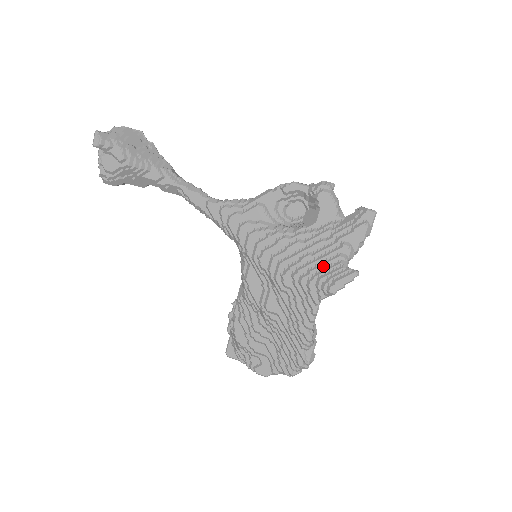
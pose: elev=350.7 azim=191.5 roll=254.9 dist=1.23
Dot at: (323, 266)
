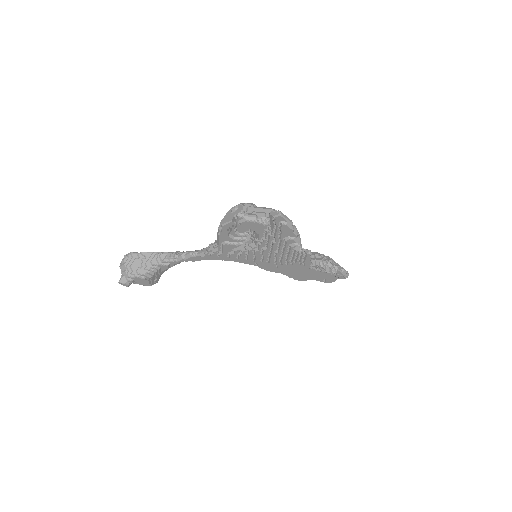
Dot at: (290, 256)
